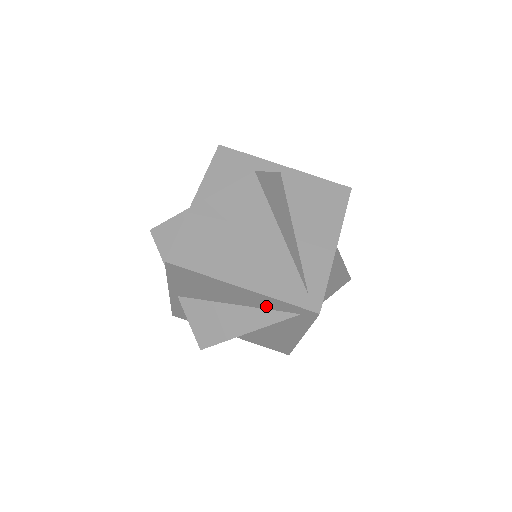
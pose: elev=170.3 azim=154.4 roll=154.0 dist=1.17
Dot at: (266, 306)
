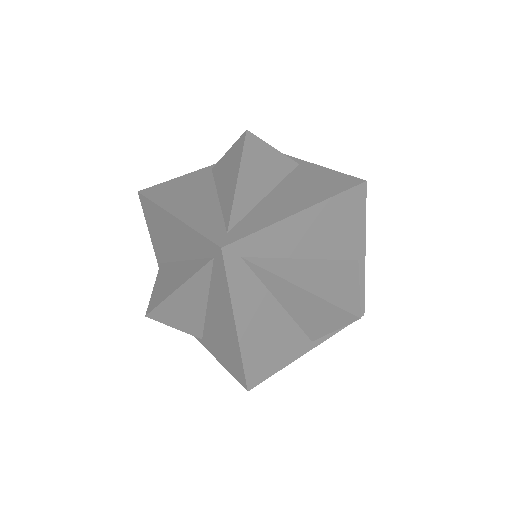
Dot at: (195, 252)
